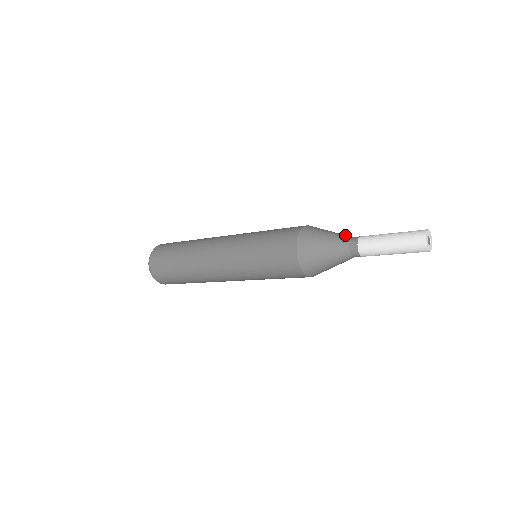
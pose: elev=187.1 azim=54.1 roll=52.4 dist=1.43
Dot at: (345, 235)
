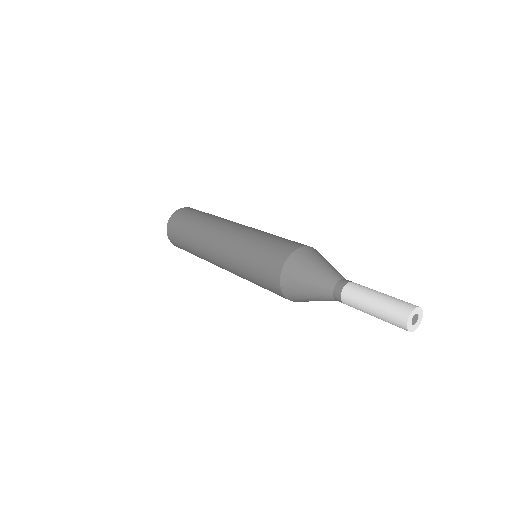
Dot at: (339, 273)
